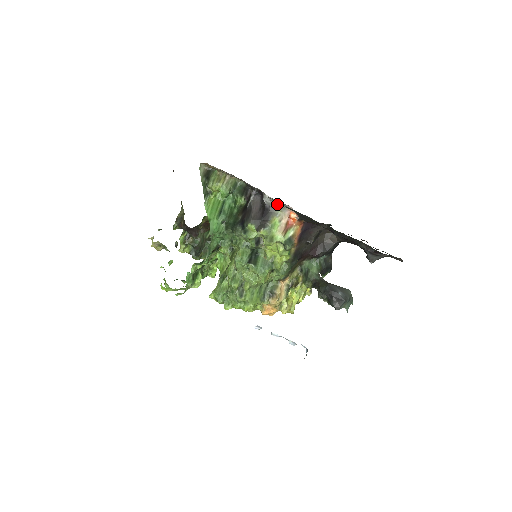
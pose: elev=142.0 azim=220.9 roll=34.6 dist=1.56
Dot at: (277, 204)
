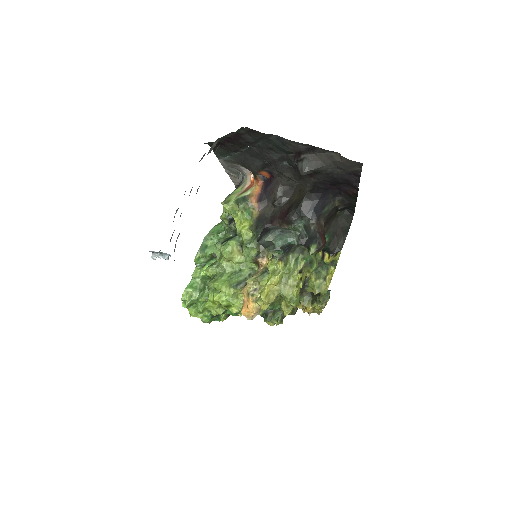
Dot at: (244, 176)
